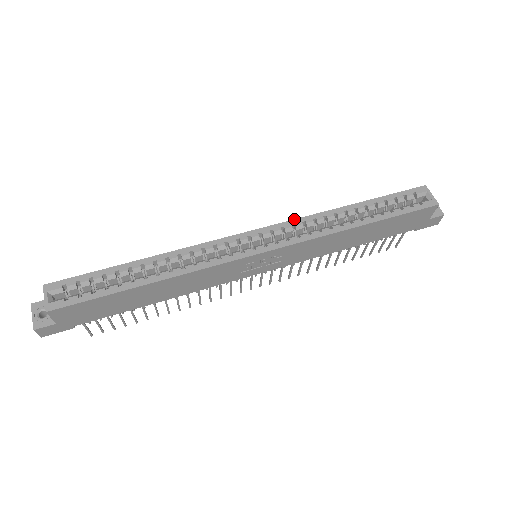
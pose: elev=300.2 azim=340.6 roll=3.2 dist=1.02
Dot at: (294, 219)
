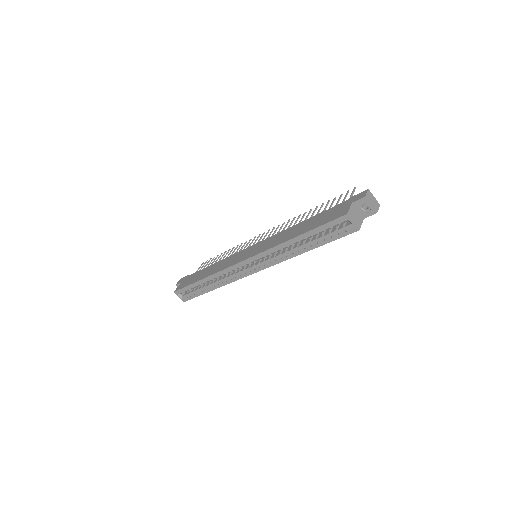
Dot at: (262, 252)
